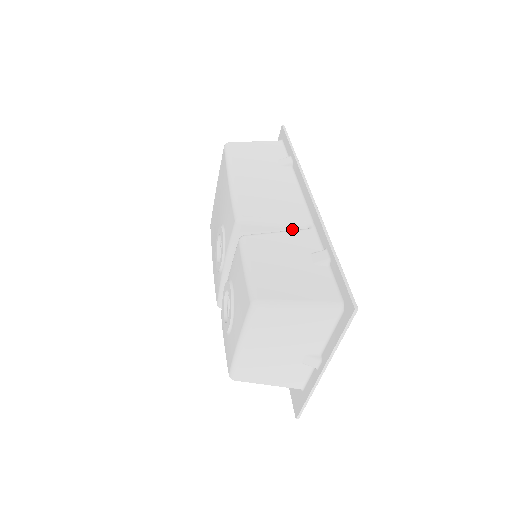
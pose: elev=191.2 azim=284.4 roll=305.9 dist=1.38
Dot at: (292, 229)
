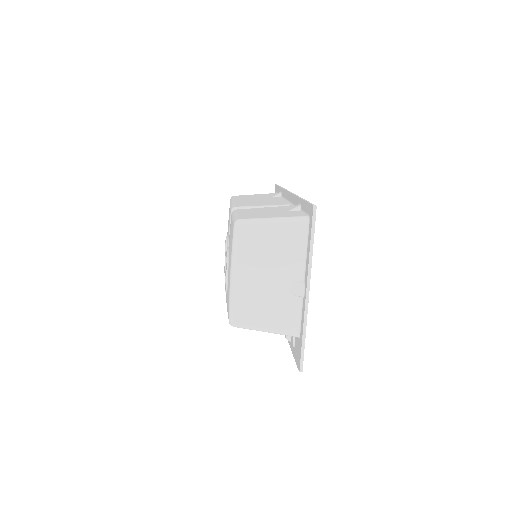
Dot at: occluded
